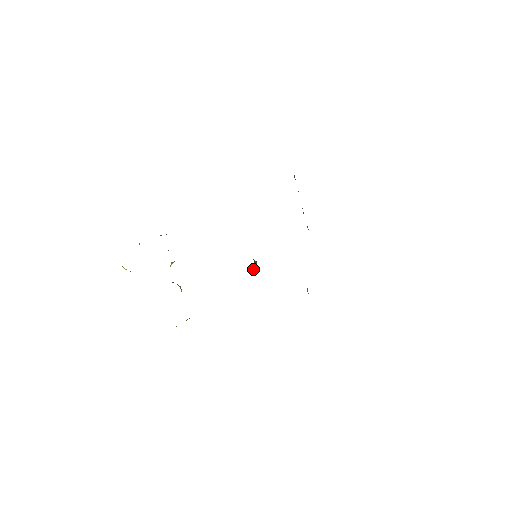
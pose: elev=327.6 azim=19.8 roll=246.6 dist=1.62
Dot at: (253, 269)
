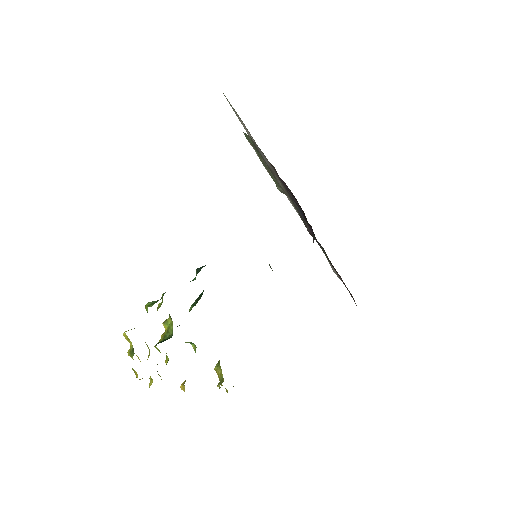
Dot at: occluded
